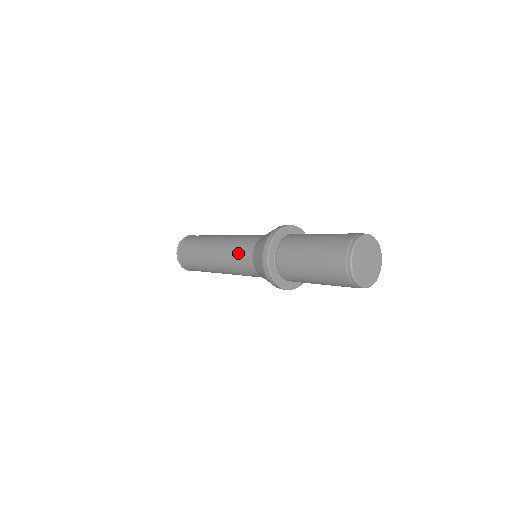
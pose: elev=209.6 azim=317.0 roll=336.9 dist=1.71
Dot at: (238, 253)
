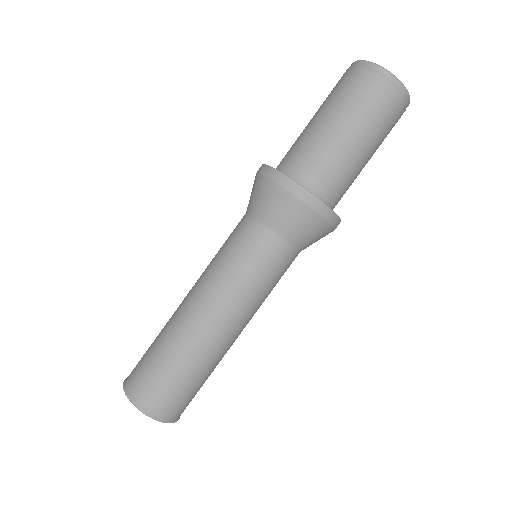
Dot at: (226, 241)
